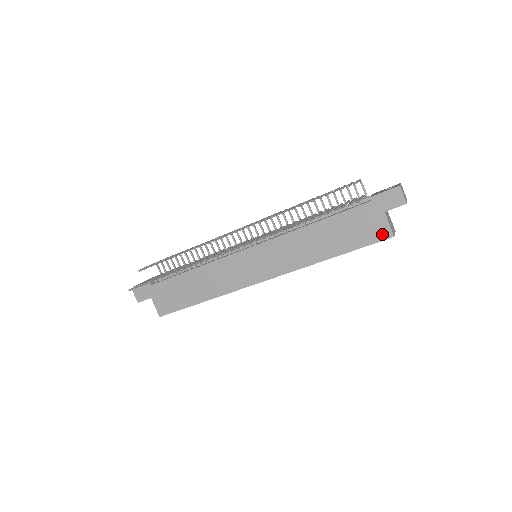
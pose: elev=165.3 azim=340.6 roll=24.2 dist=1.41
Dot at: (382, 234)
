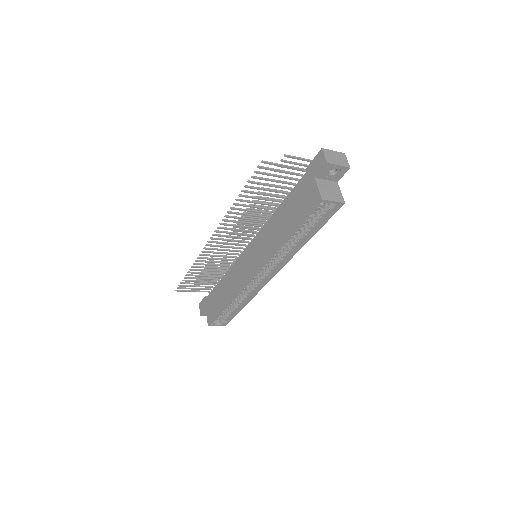
Dot at: (314, 200)
